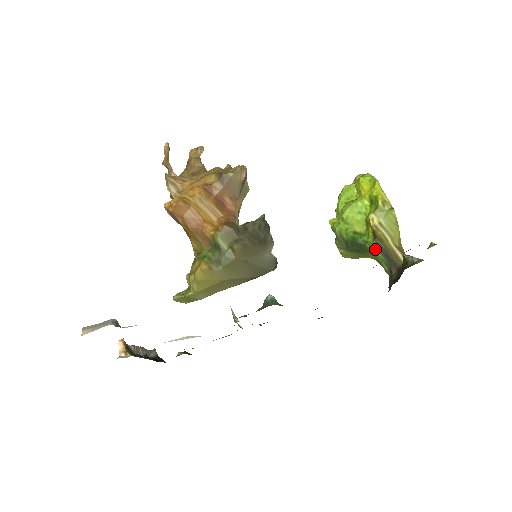
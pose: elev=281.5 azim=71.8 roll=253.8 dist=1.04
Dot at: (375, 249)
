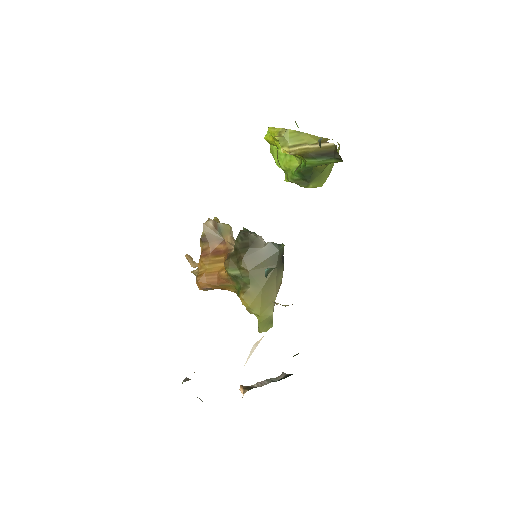
Dot at: (311, 162)
